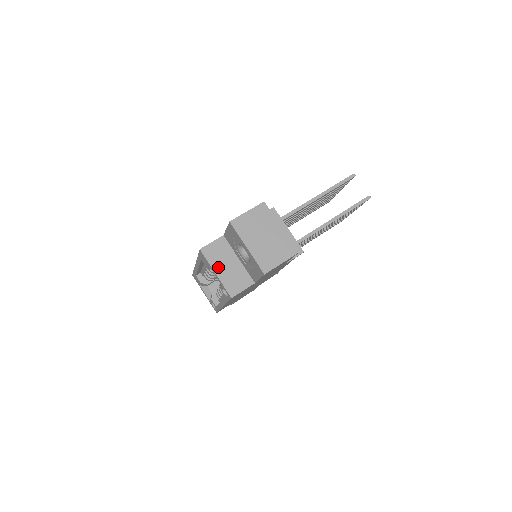
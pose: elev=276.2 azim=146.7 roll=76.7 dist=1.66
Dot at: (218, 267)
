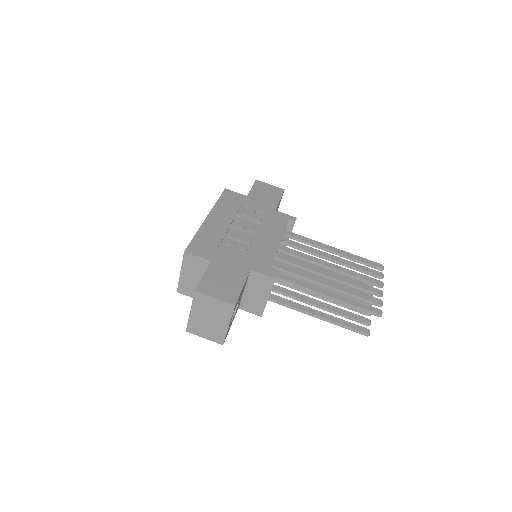
Dot at: (186, 272)
